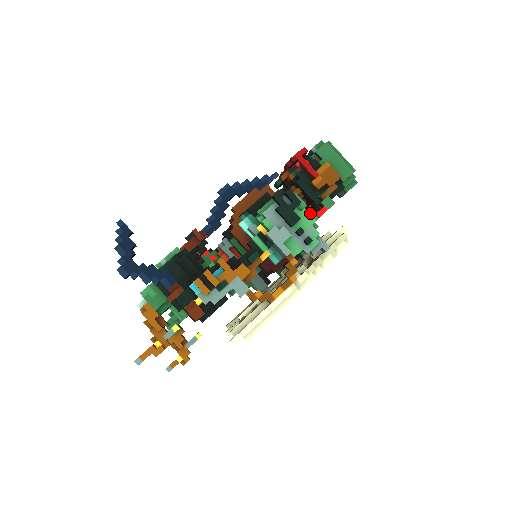
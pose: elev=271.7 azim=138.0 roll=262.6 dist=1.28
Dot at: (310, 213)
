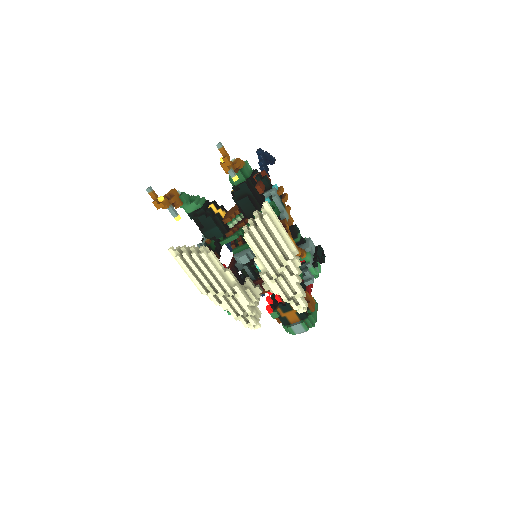
Dot at: occluded
